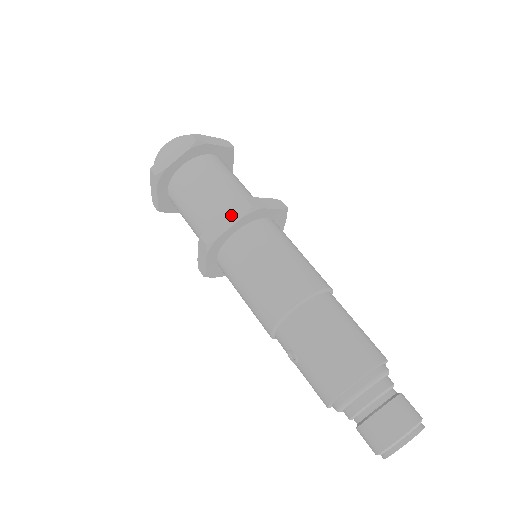
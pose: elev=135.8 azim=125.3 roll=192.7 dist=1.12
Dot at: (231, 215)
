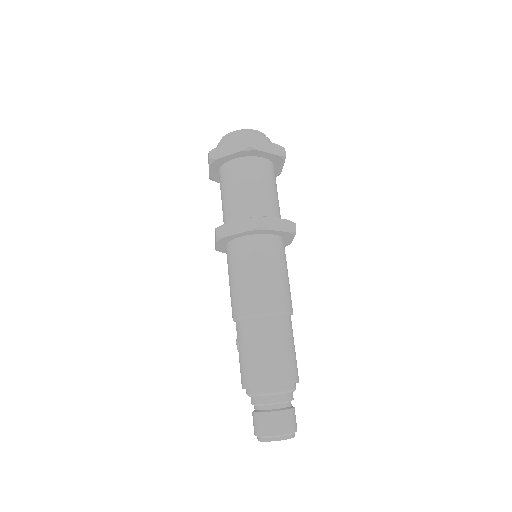
Dot at: (243, 224)
